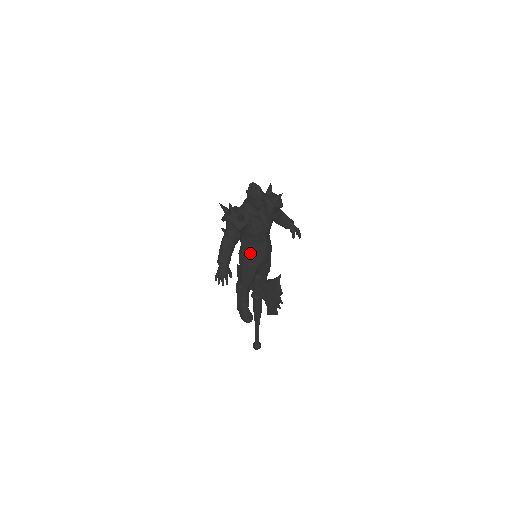
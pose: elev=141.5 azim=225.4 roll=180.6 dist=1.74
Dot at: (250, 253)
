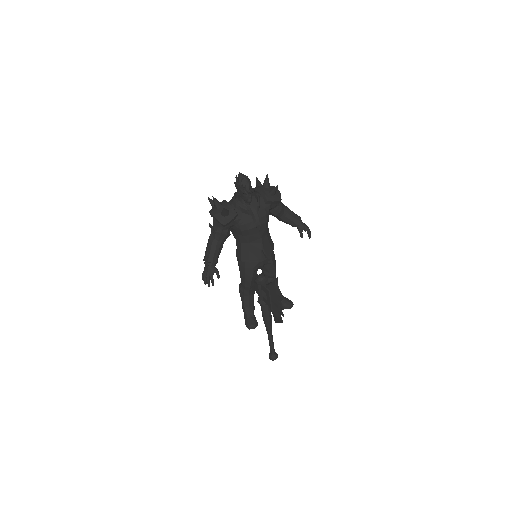
Dot at: (244, 252)
